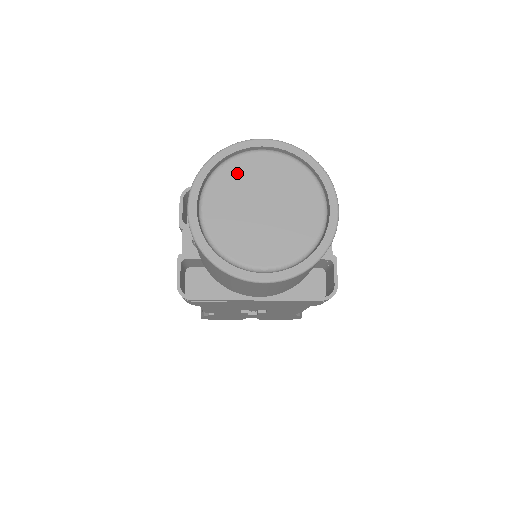
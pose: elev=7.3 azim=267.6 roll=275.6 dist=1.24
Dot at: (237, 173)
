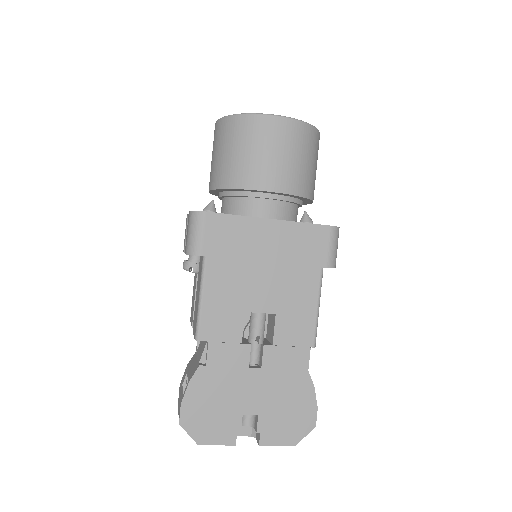
Dot at: occluded
